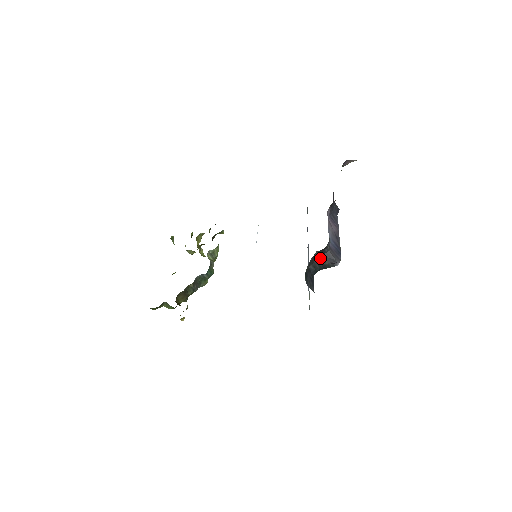
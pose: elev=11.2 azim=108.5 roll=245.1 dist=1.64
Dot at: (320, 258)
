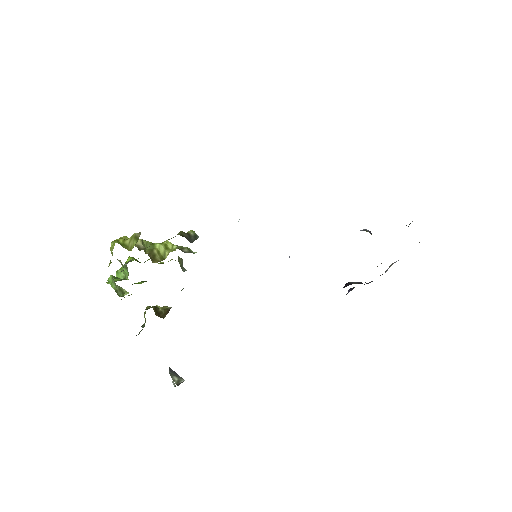
Dot at: occluded
